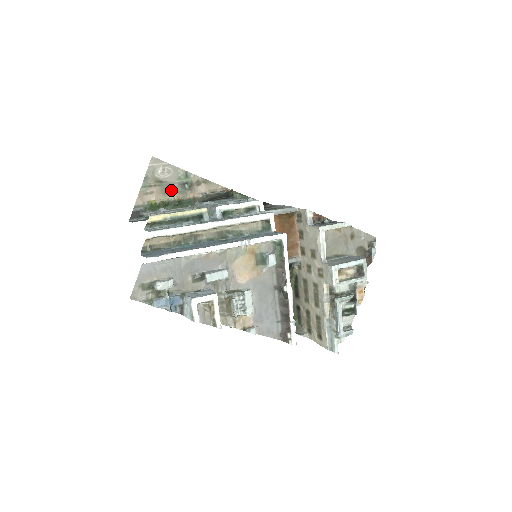
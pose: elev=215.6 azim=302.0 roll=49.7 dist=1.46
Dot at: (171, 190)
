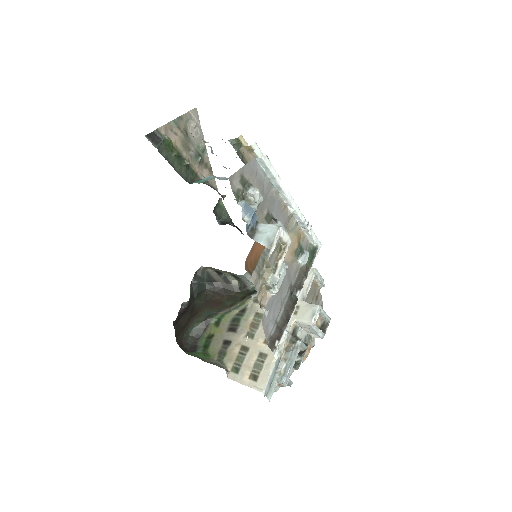
Dot at: (188, 149)
